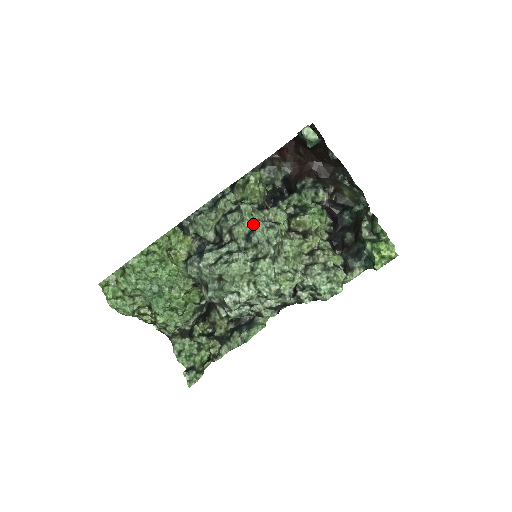
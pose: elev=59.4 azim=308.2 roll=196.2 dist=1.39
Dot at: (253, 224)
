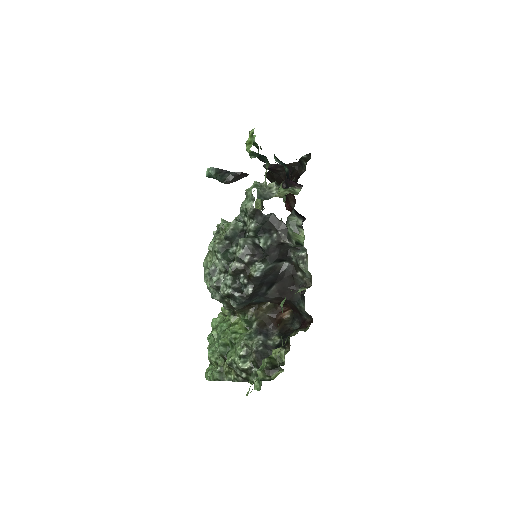
Dot at: occluded
